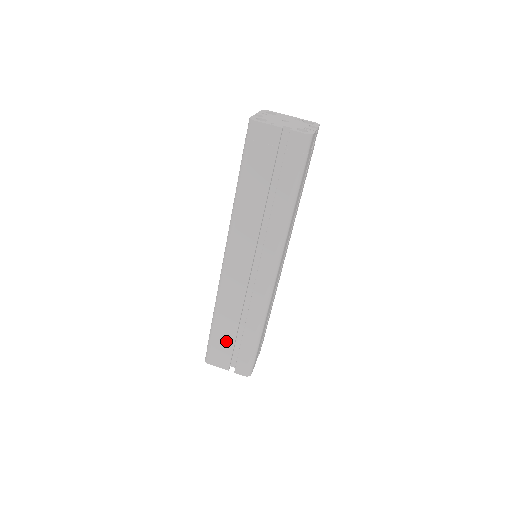
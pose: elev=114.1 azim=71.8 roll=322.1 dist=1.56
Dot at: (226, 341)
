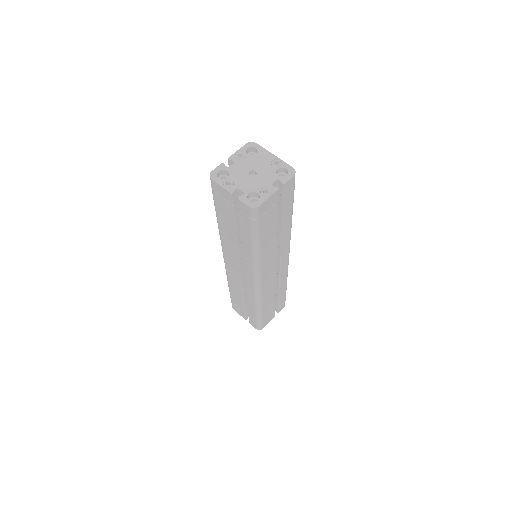
Dot at: (239, 304)
